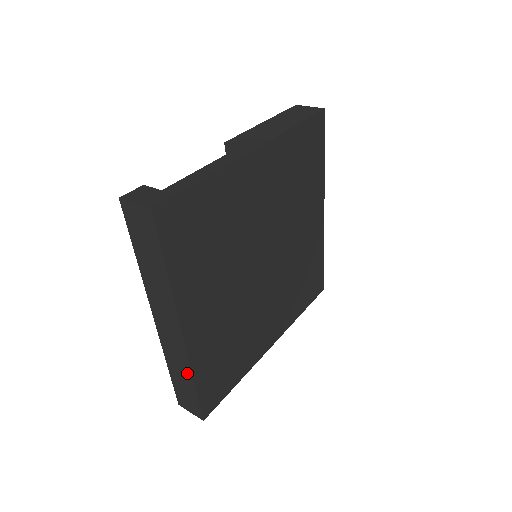
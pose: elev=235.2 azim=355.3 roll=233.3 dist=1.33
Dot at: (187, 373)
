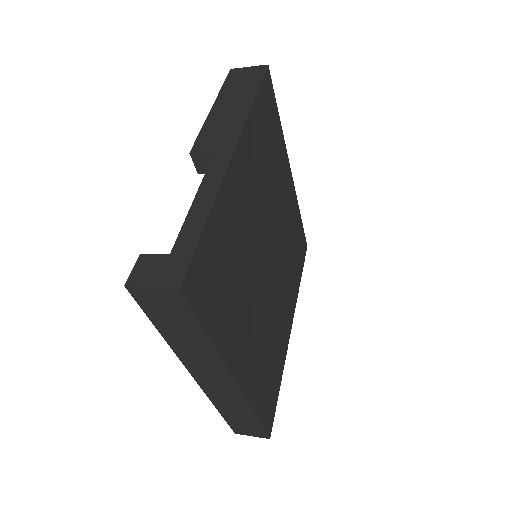
Dot at: (246, 411)
